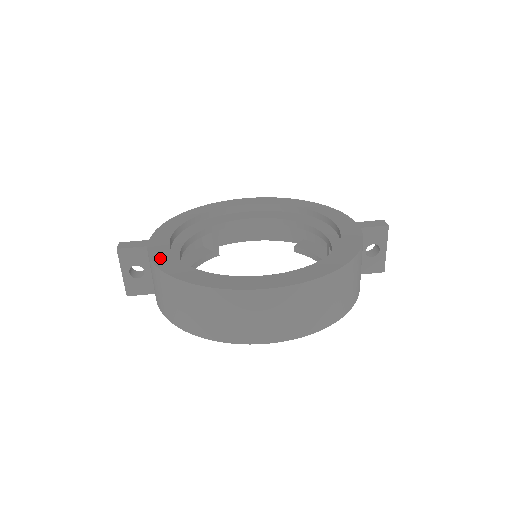
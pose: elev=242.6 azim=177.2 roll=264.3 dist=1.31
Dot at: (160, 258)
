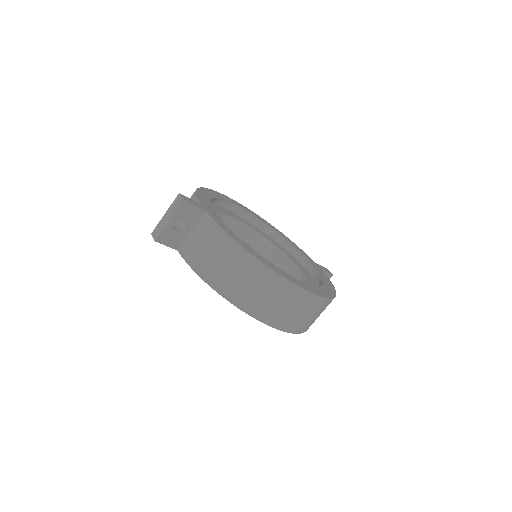
Dot at: (227, 229)
